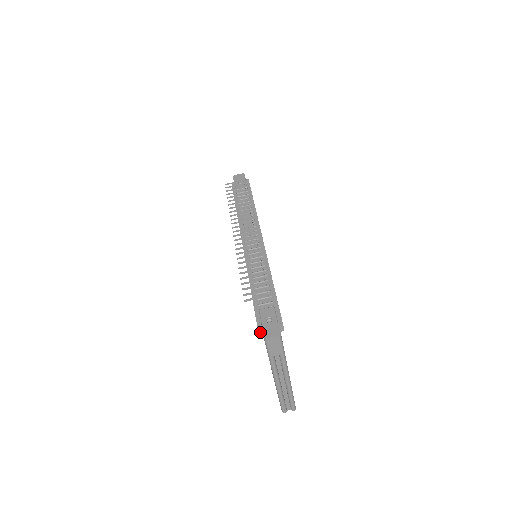
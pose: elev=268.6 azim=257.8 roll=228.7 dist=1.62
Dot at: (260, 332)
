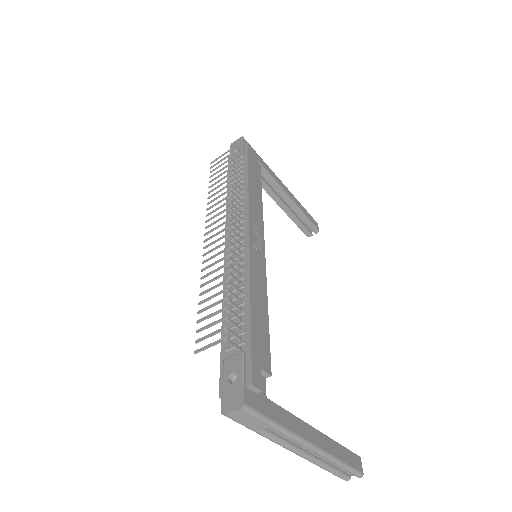
Dot at: occluded
